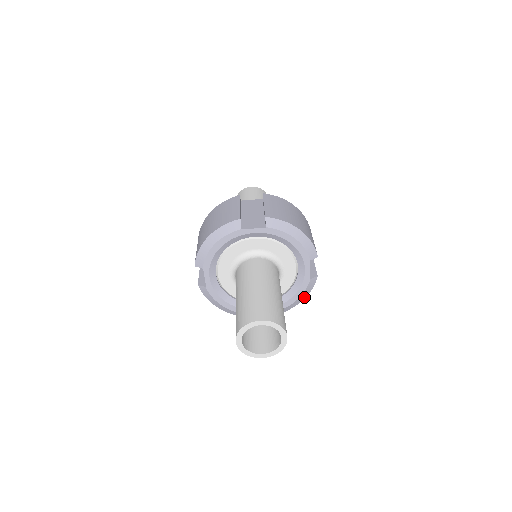
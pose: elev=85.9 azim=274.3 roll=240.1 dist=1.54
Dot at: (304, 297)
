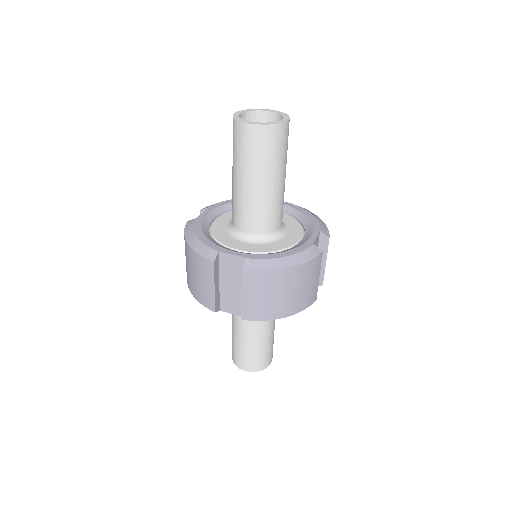
Dot at: (297, 263)
